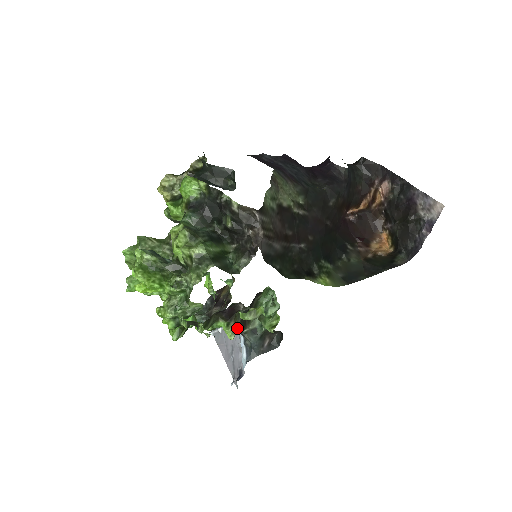
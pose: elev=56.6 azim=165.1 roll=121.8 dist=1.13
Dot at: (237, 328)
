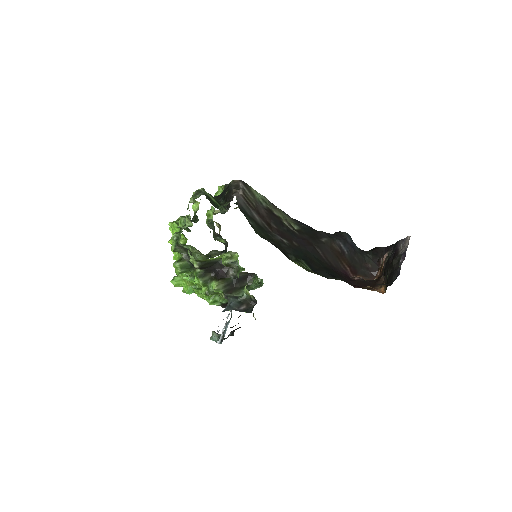
Dot at: (222, 286)
